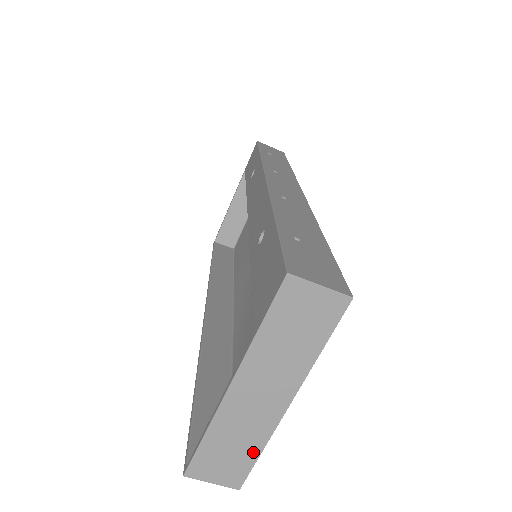
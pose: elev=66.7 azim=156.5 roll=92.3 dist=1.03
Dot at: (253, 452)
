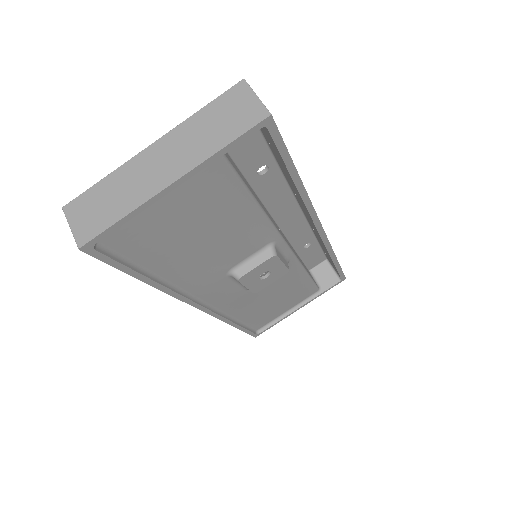
Dot at: (118, 214)
